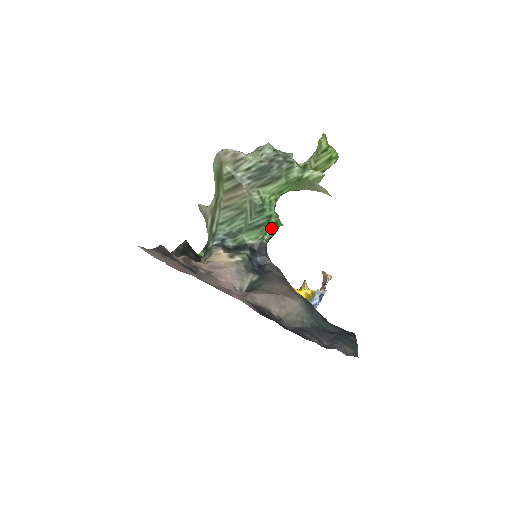
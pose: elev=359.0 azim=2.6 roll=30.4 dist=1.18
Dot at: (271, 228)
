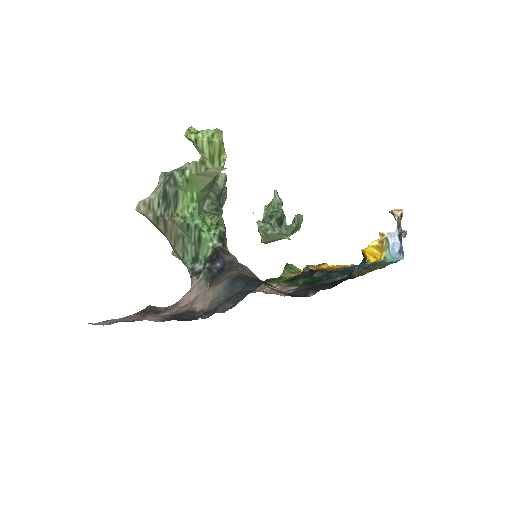
Dot at: (210, 232)
